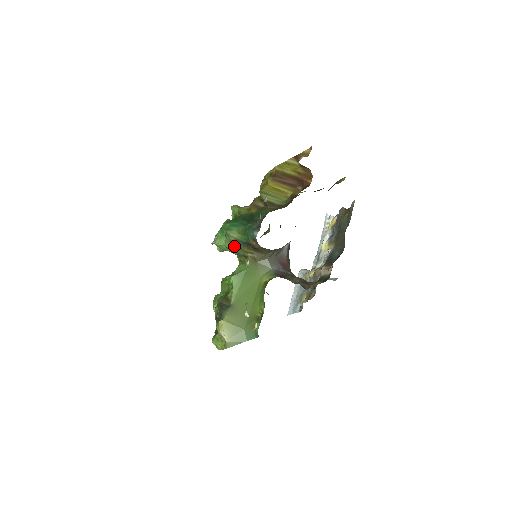
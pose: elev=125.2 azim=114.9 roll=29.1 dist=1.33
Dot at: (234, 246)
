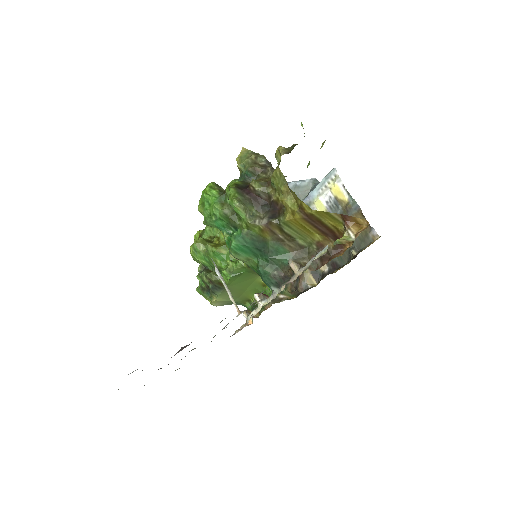
Dot at: occluded
